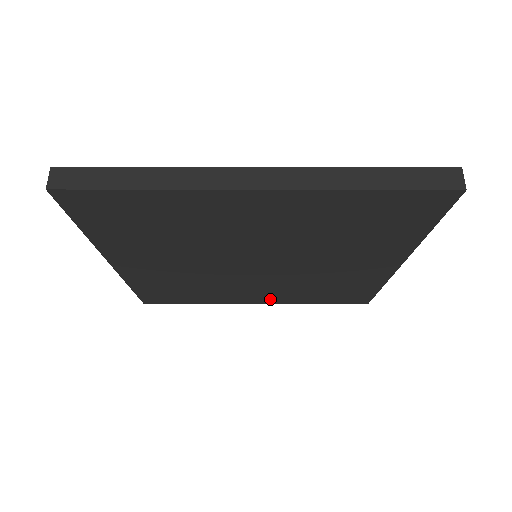
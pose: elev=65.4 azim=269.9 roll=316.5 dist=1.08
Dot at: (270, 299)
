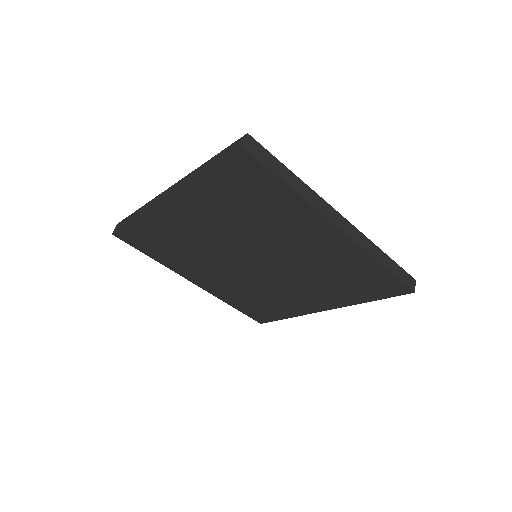
Dot at: (211, 286)
